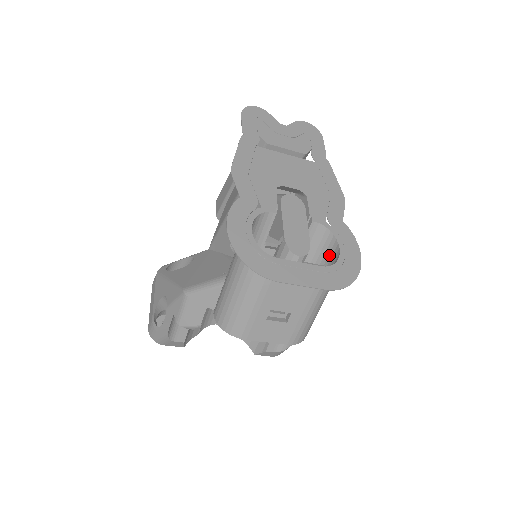
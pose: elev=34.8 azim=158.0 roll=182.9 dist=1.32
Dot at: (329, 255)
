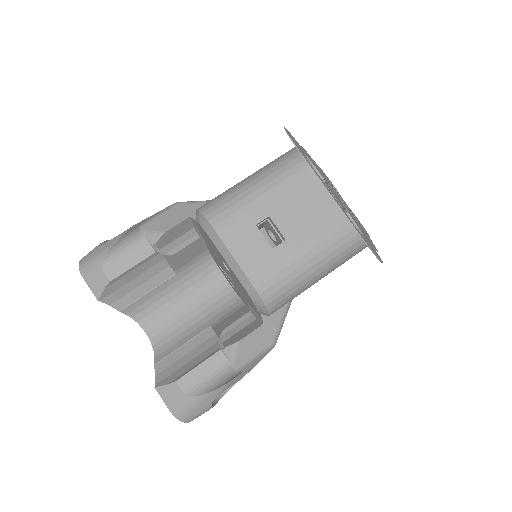
Dot at: occluded
